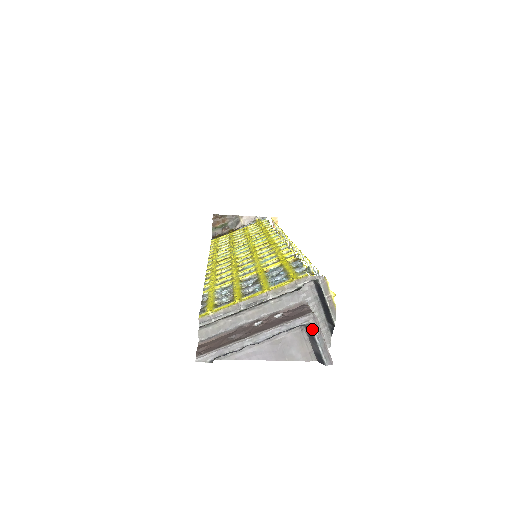
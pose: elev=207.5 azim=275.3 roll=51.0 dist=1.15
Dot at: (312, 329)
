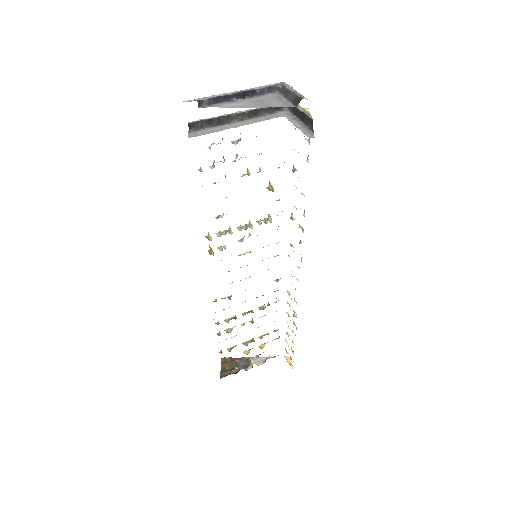
Dot at: (285, 86)
